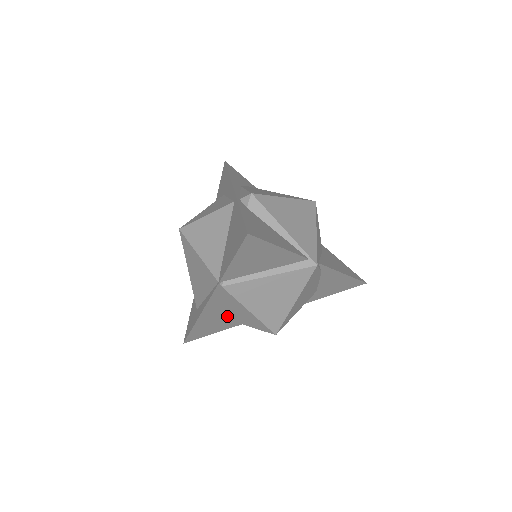
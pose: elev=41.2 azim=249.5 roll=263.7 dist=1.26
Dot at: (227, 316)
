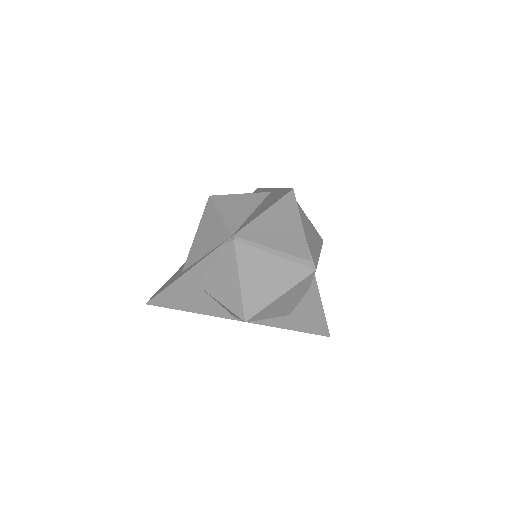
Dot at: (210, 286)
